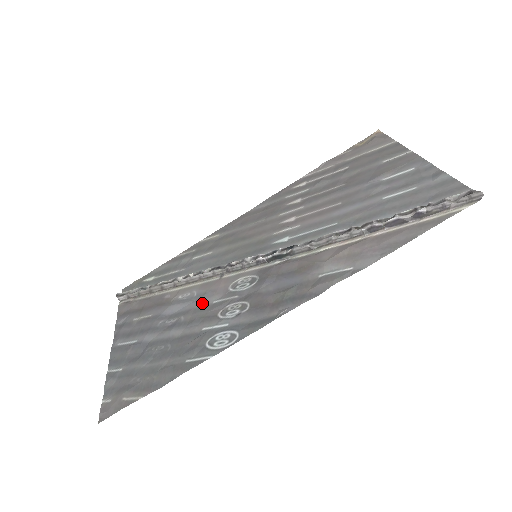
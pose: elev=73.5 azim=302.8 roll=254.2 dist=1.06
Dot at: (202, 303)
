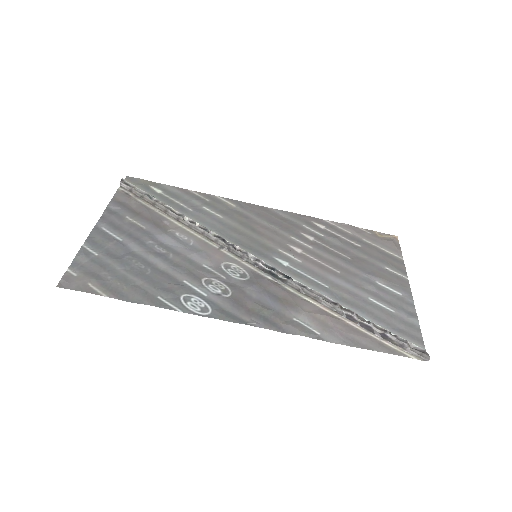
Dot at: (194, 257)
